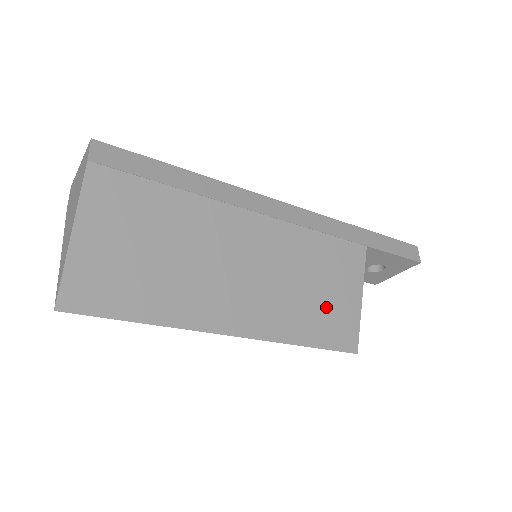
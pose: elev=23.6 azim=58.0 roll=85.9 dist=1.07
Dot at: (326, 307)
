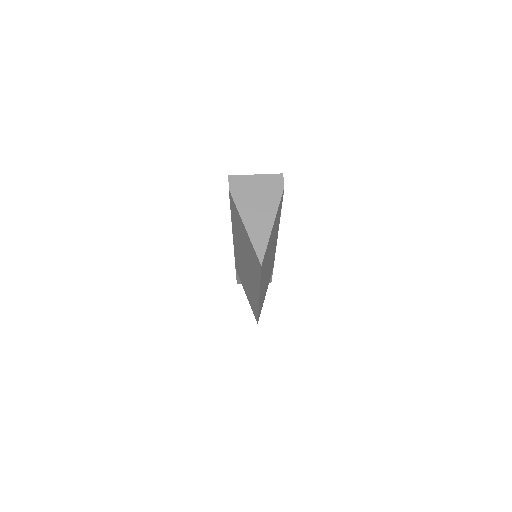
Dot at: occluded
